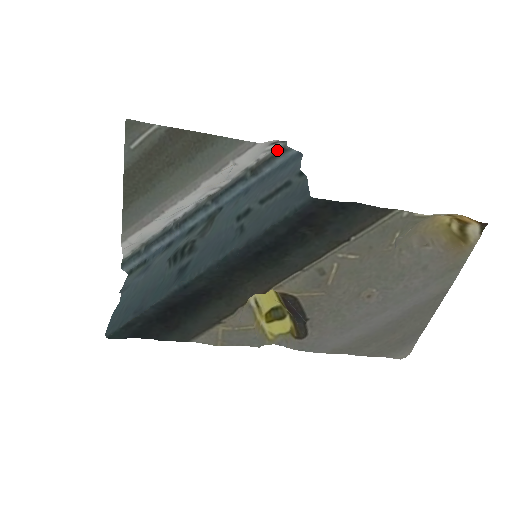
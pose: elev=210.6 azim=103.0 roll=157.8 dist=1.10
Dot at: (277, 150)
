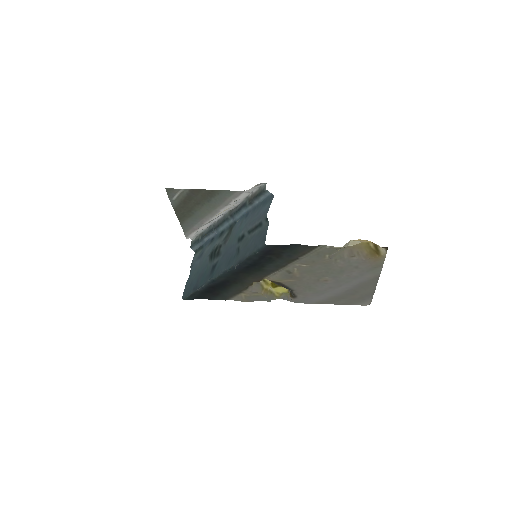
Dot at: (261, 189)
